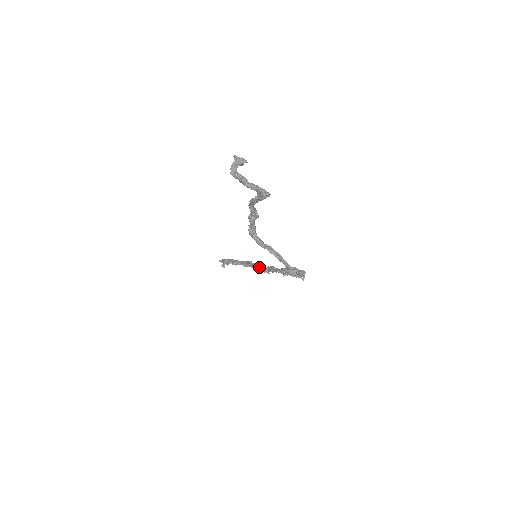
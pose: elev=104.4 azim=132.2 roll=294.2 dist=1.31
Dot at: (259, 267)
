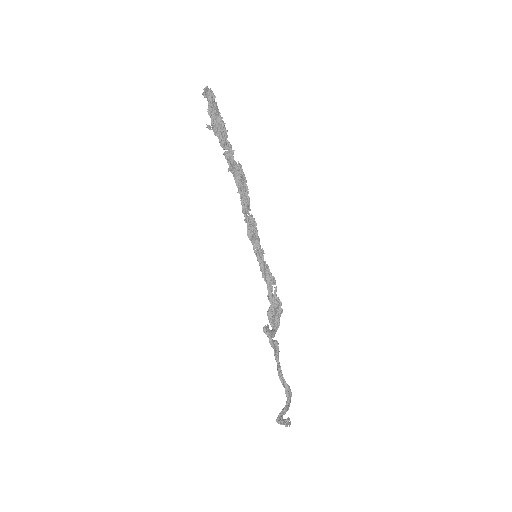
Dot at: (252, 244)
